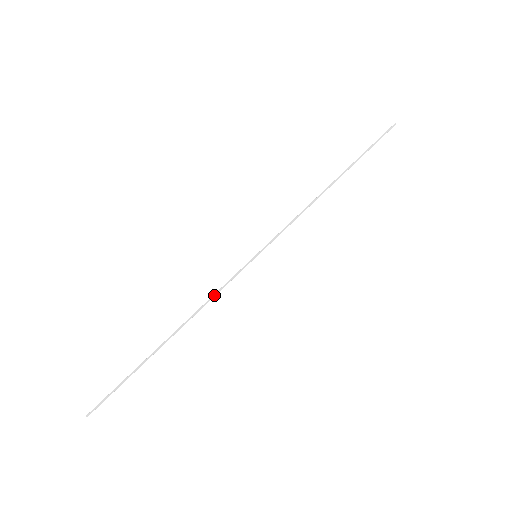
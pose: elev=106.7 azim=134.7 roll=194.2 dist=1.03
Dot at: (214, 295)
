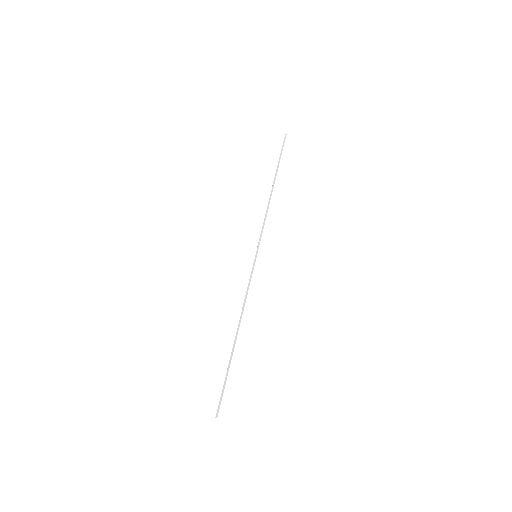
Dot at: (246, 294)
